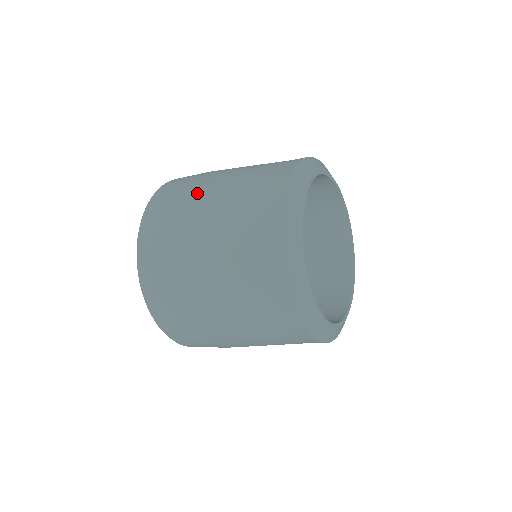
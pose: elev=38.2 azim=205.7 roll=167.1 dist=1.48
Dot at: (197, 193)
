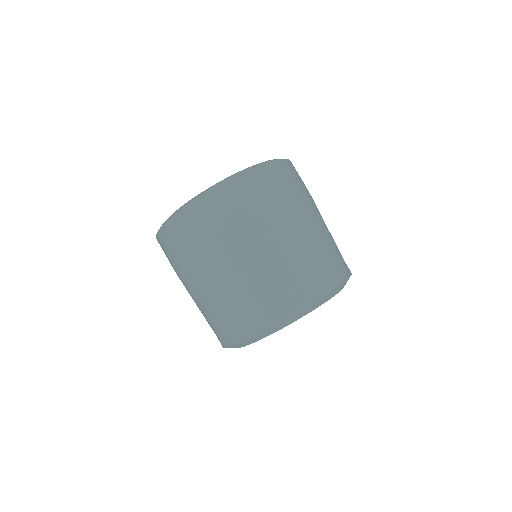
Dot at: (217, 253)
